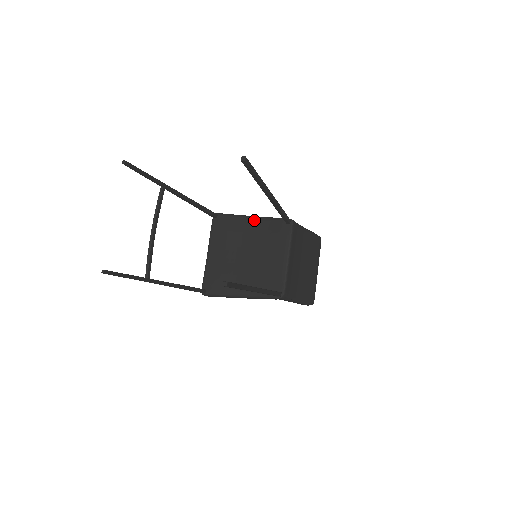
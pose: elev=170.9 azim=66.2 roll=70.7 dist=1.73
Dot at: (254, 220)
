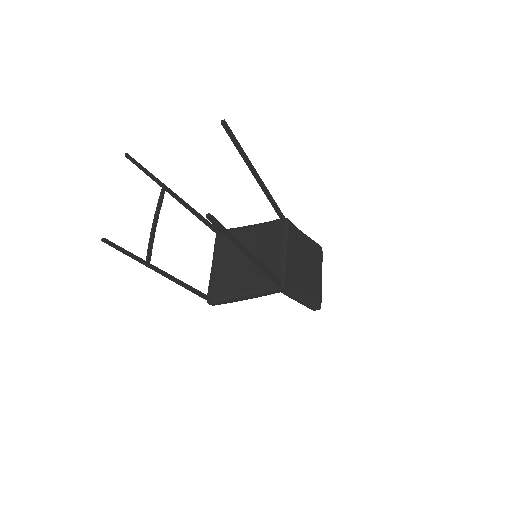
Dot at: (253, 227)
